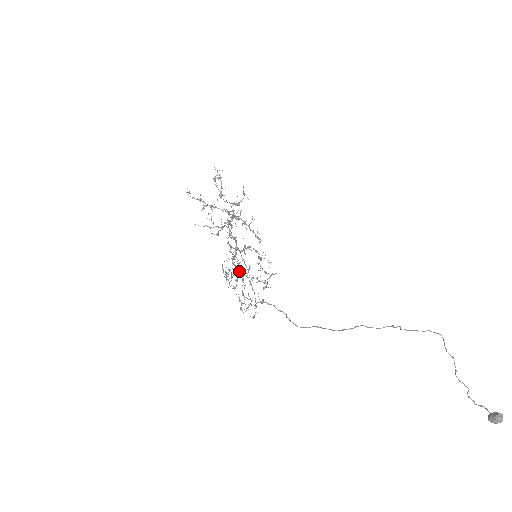
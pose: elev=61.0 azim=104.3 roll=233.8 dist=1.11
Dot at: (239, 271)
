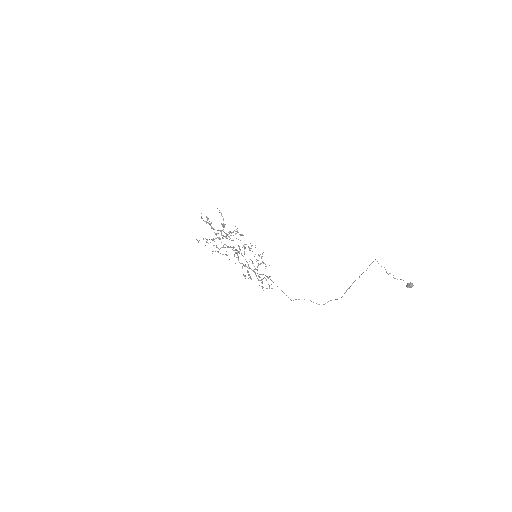
Dot at: (249, 268)
